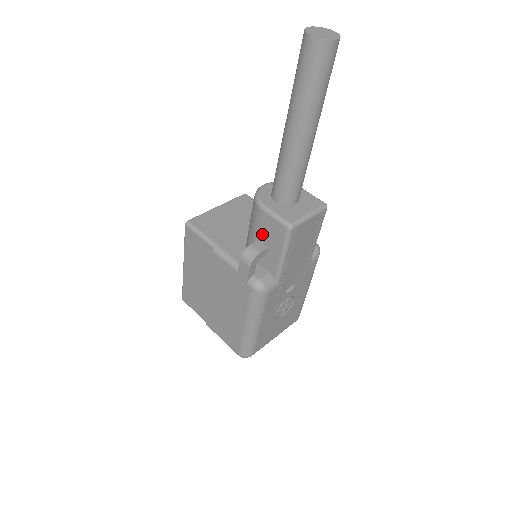
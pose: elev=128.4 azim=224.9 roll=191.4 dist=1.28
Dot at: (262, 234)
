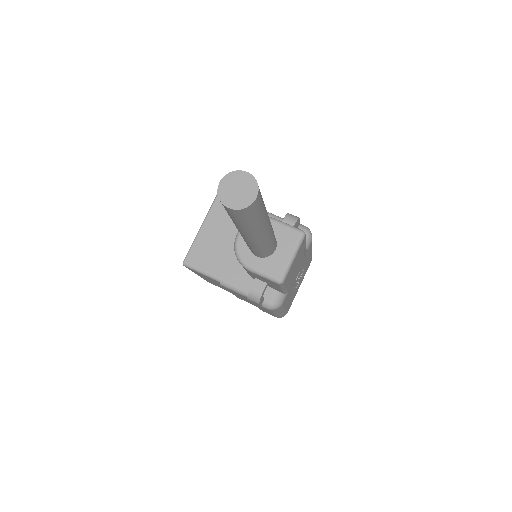
Dot at: (257, 278)
